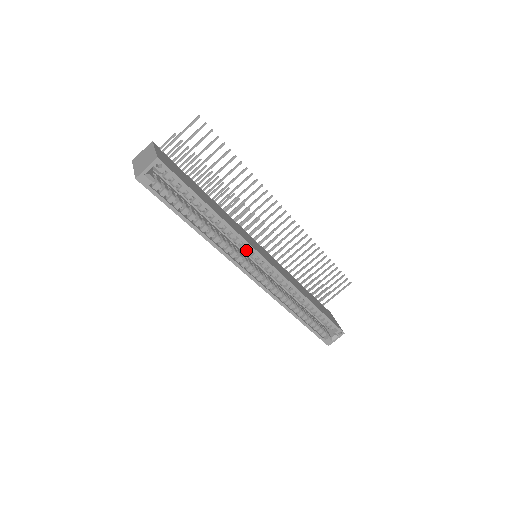
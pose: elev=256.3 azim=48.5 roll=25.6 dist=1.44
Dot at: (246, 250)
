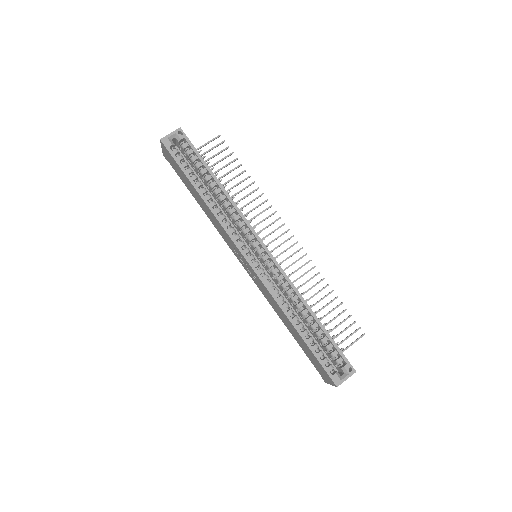
Dot at: (244, 229)
